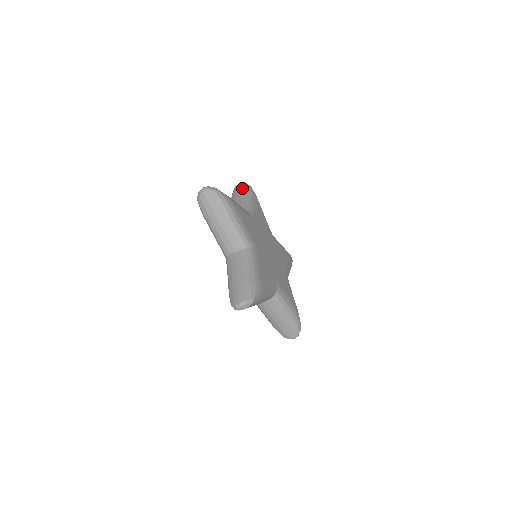
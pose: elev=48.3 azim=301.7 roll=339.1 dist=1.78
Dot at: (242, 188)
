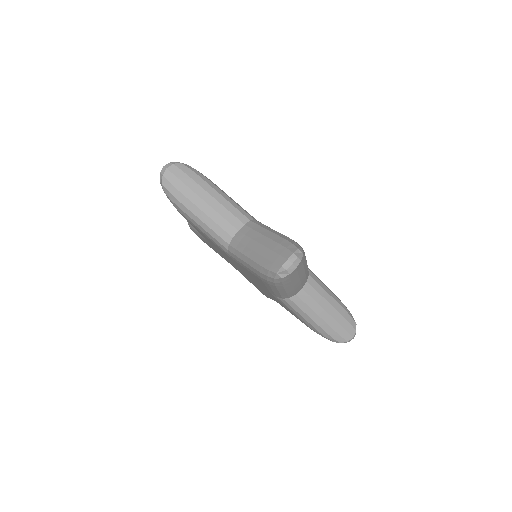
Dot at: occluded
